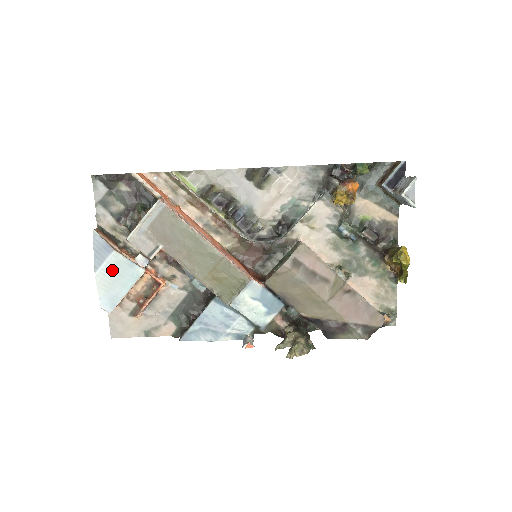
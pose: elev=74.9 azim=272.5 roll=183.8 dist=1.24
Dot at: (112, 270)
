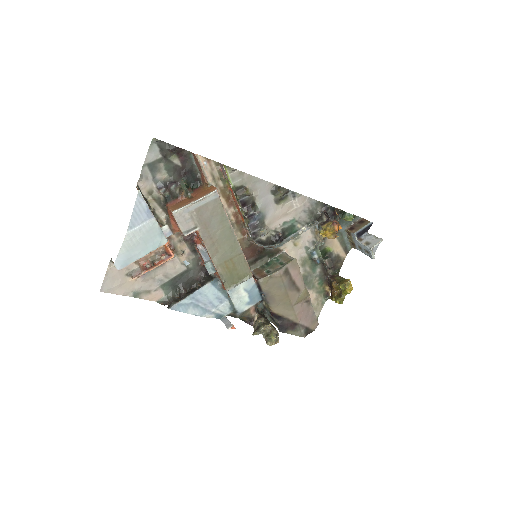
Dot at: (143, 234)
